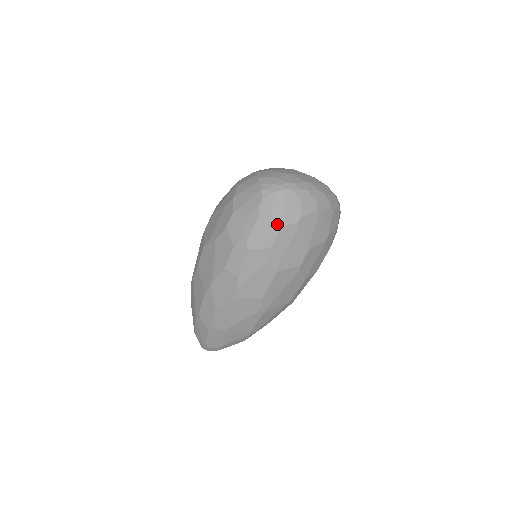
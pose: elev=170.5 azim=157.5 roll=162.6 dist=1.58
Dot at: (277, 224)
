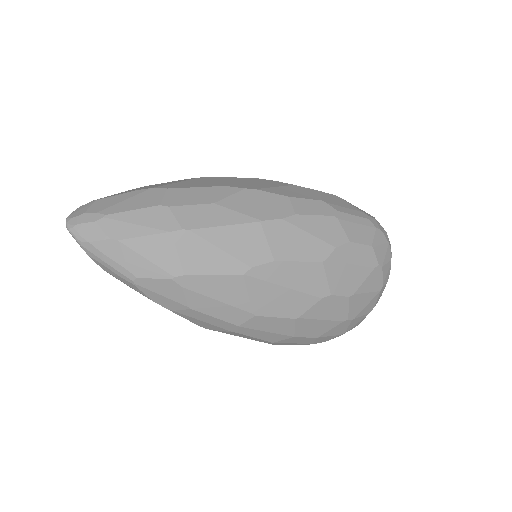
Dot at: (372, 240)
